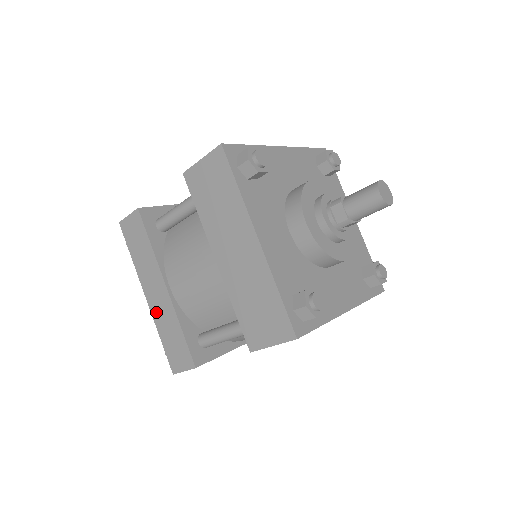
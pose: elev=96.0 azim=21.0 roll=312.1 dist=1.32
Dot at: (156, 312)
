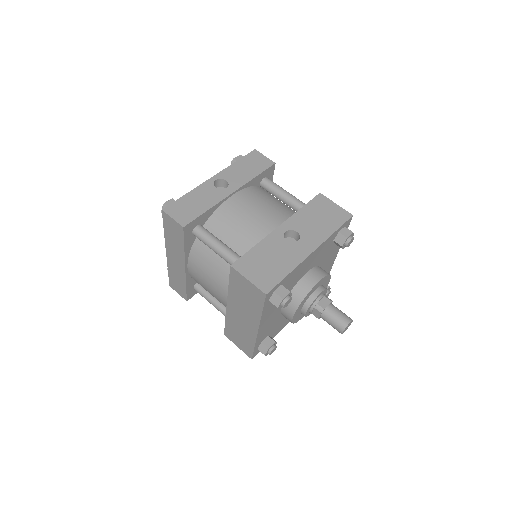
Dot at: (171, 264)
